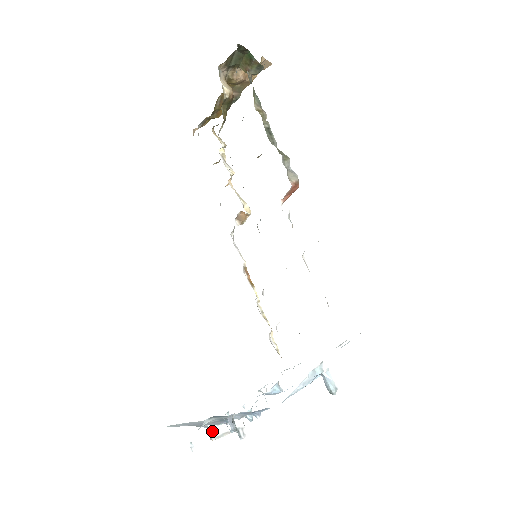
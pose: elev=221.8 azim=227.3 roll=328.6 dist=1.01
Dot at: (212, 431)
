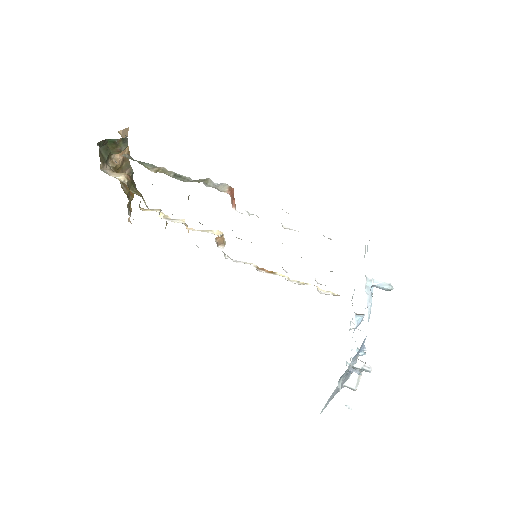
Dot at: (350, 385)
